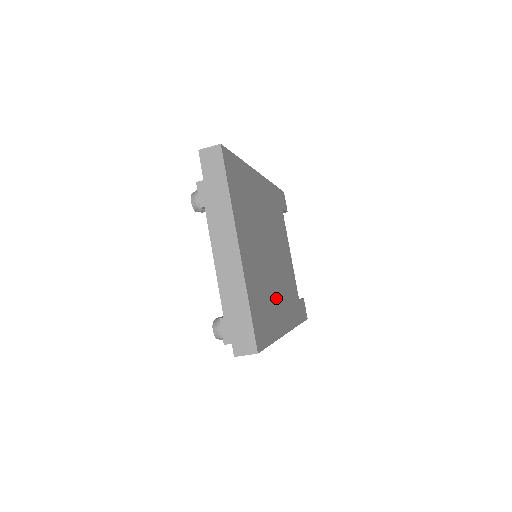
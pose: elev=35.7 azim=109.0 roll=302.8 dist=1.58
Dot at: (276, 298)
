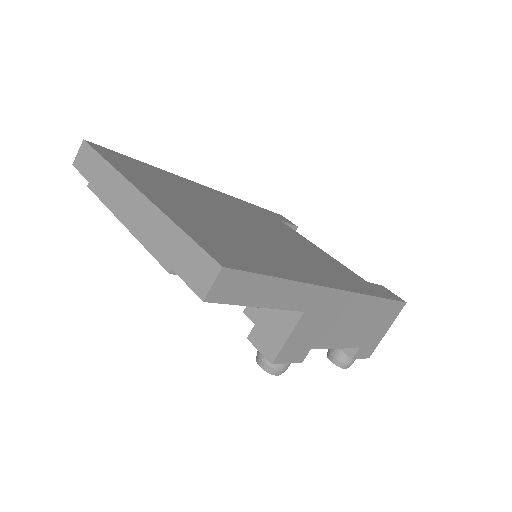
Dot at: (283, 256)
